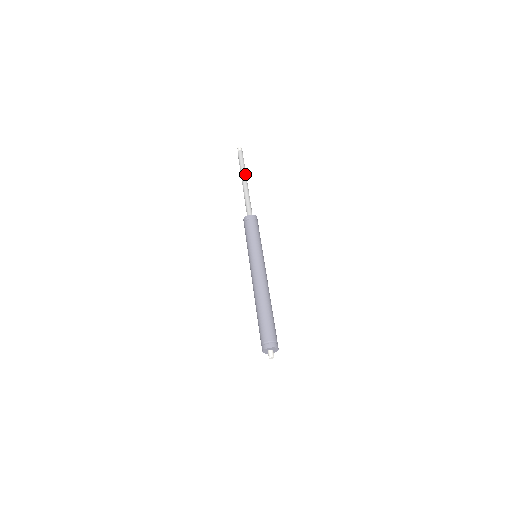
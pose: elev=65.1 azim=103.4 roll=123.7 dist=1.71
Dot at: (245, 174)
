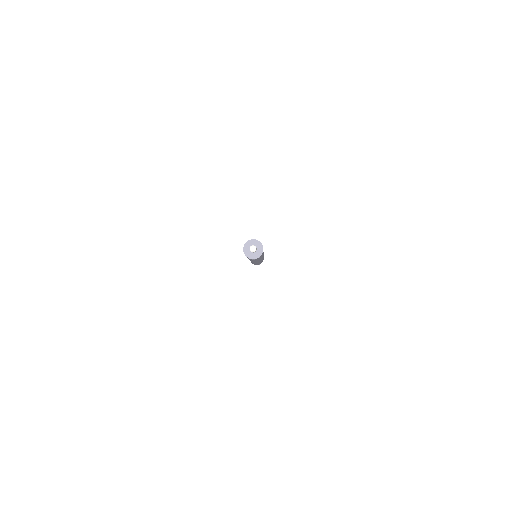
Dot at: occluded
